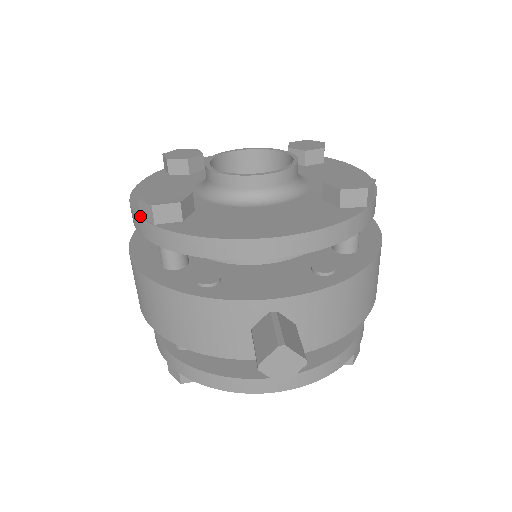
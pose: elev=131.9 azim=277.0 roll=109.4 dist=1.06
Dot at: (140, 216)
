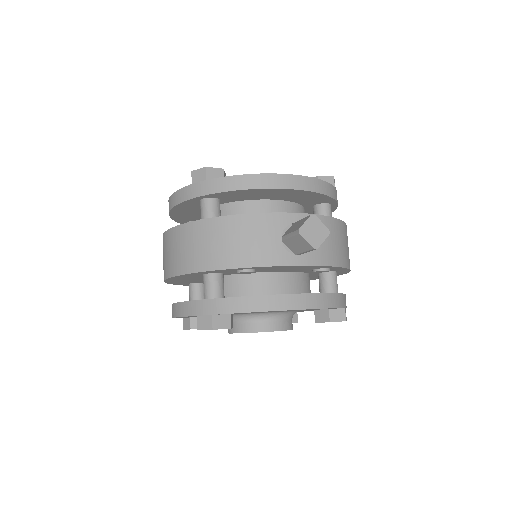
Dot at: (191, 184)
